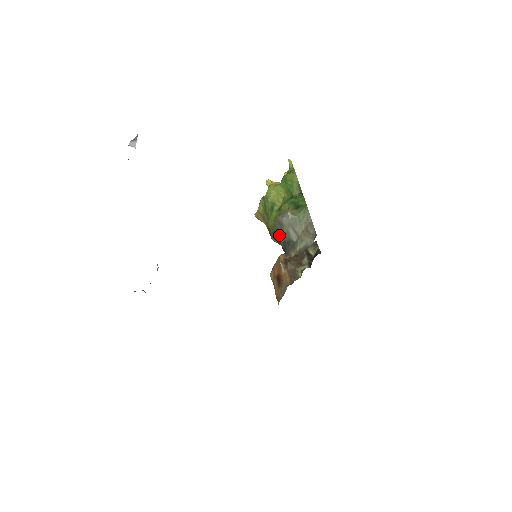
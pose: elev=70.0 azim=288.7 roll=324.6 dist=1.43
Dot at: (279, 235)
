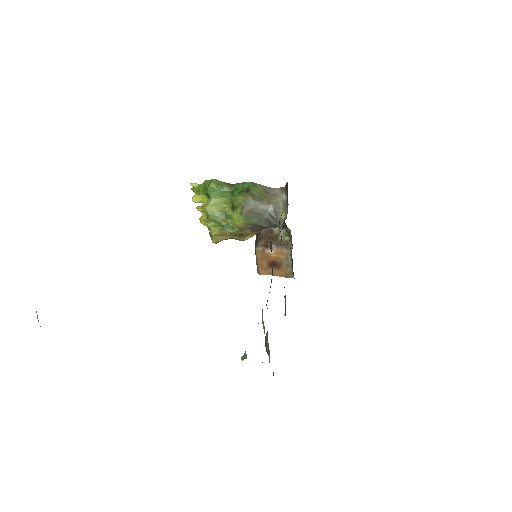
Dot at: (256, 222)
